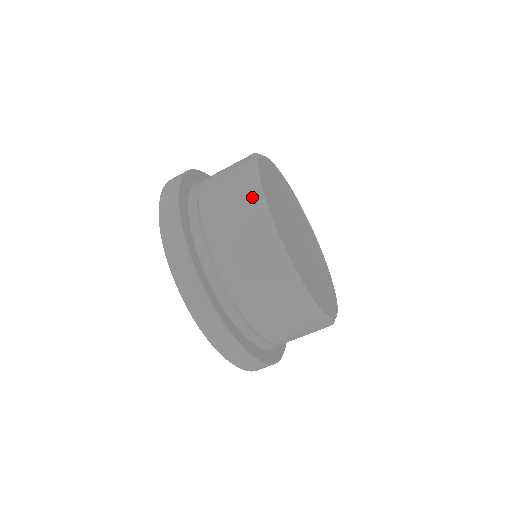
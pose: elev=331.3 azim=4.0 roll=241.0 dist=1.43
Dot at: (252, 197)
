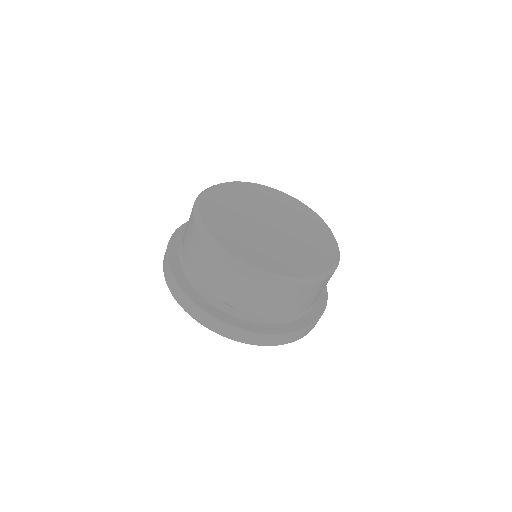
Dot at: (274, 284)
